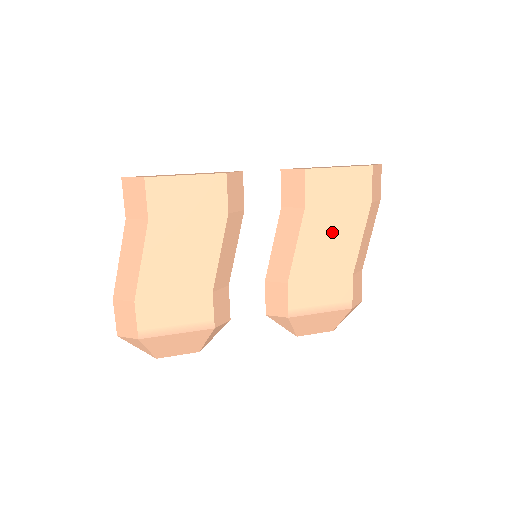
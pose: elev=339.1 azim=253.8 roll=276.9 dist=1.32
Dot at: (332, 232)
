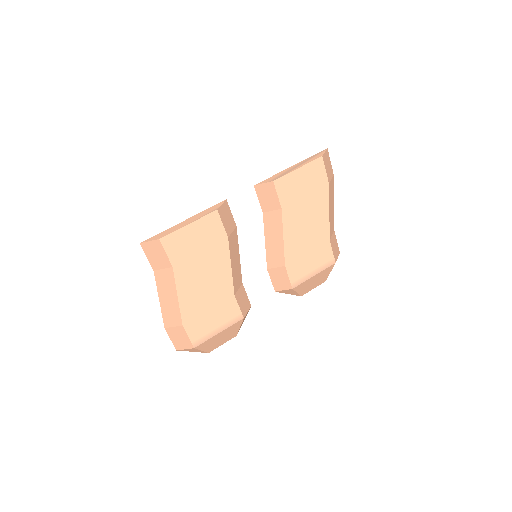
Dot at: (306, 217)
